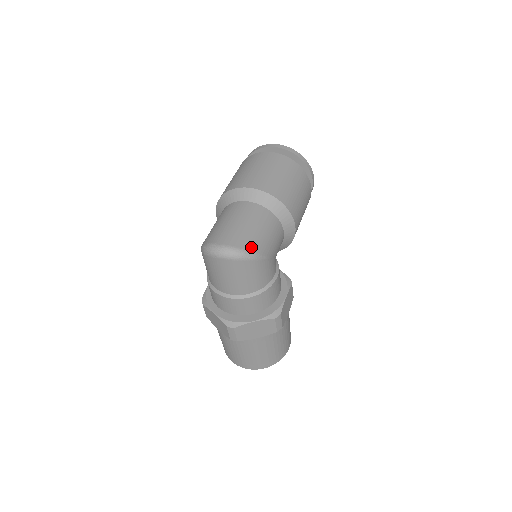
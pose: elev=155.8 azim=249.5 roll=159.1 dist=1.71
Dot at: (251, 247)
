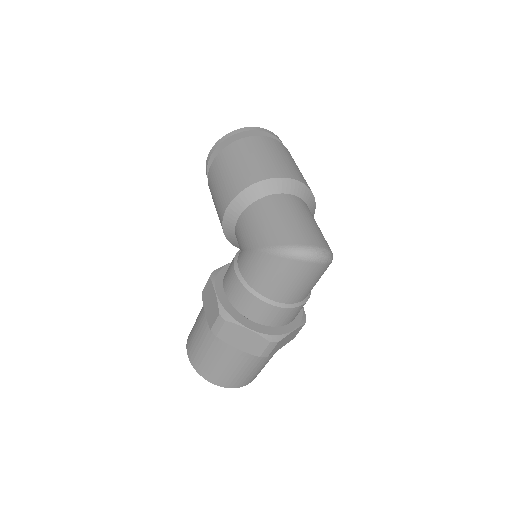
Dot at: occluded
